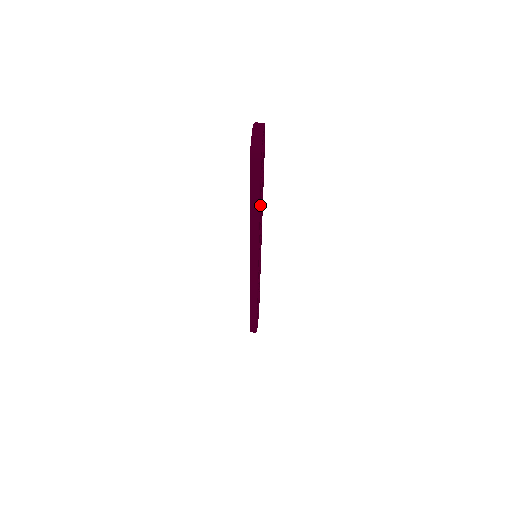
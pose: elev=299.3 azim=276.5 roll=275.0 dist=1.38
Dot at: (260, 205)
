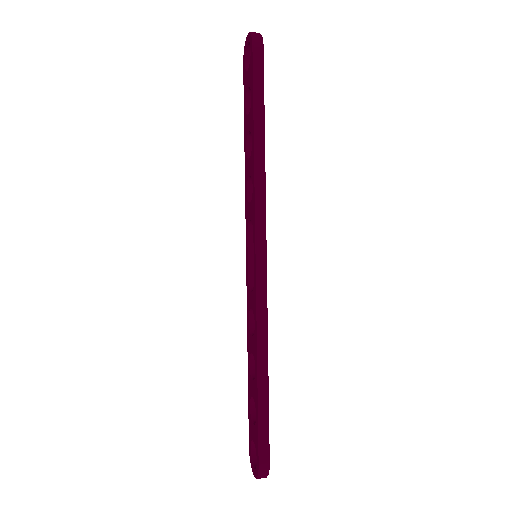
Dot at: occluded
